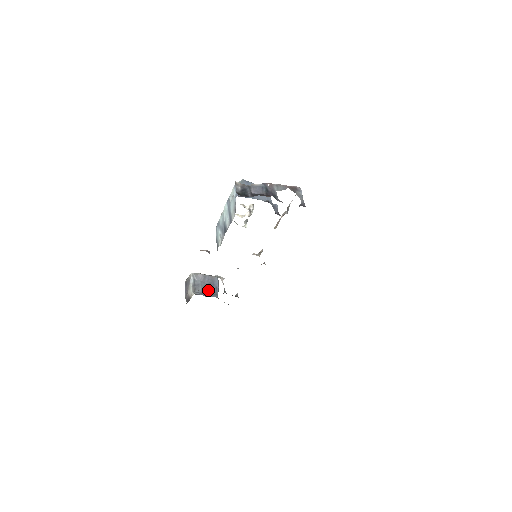
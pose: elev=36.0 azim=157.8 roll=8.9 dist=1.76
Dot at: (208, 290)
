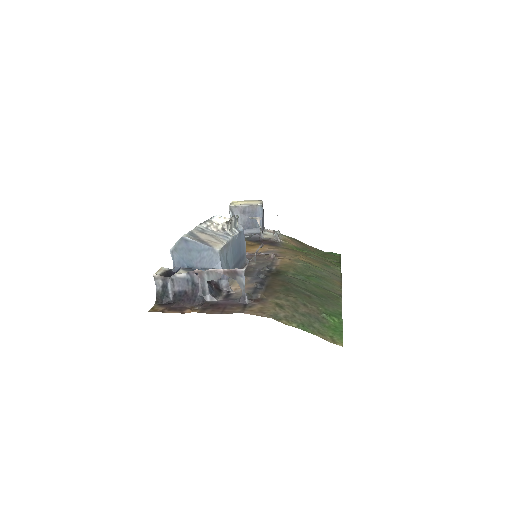
Dot at: (249, 225)
